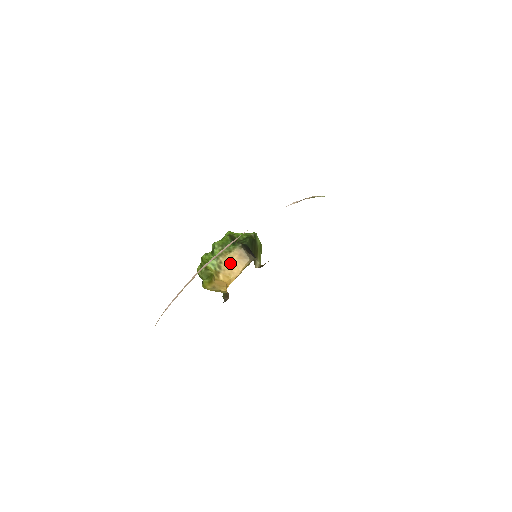
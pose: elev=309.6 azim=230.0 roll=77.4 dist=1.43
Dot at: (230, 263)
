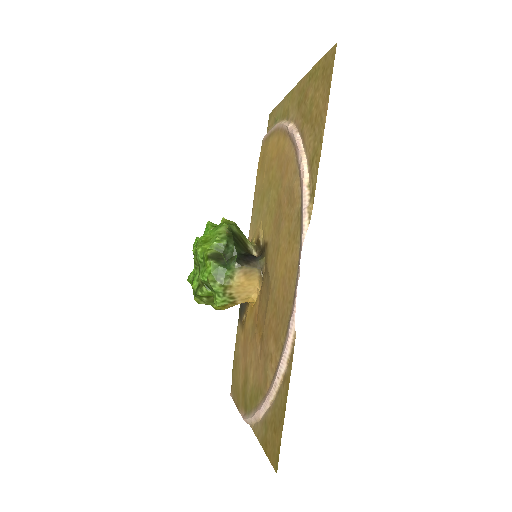
Dot at: (241, 288)
